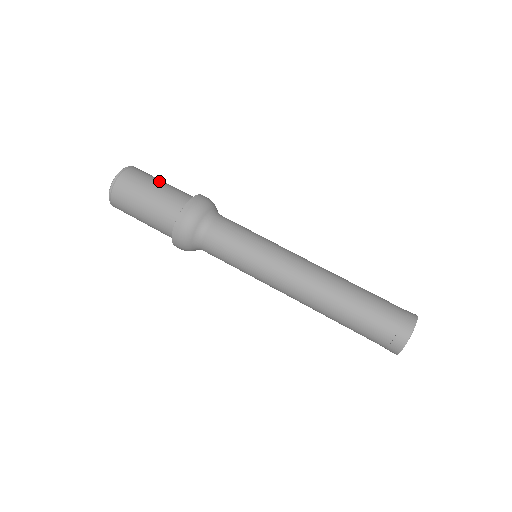
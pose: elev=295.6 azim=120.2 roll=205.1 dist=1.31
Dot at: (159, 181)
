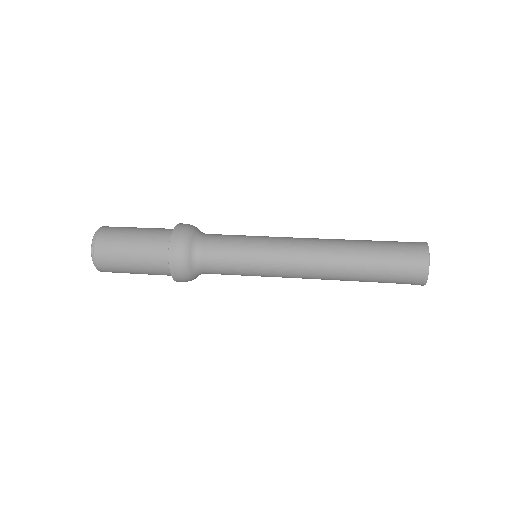
Dot at: occluded
